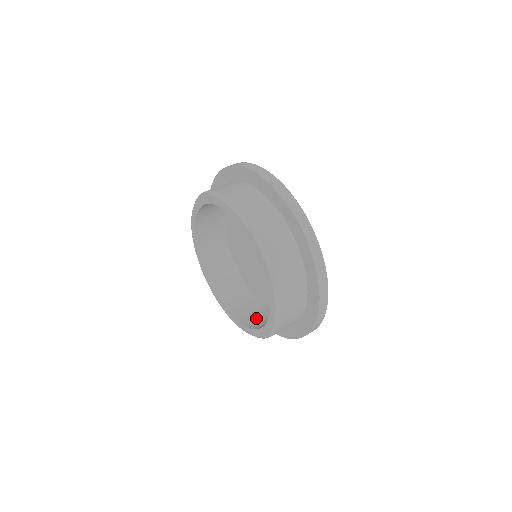
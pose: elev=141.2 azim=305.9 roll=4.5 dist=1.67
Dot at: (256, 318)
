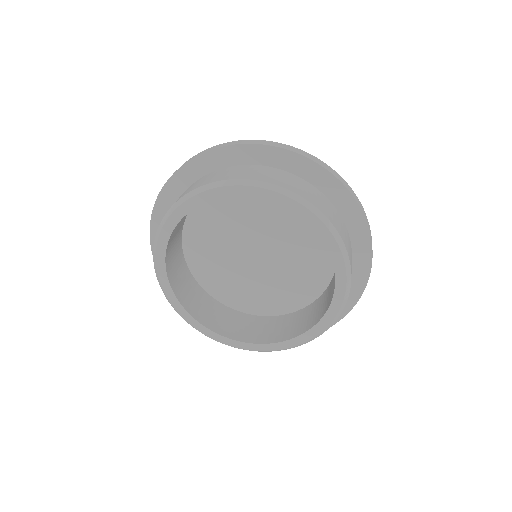
Dot at: (319, 309)
